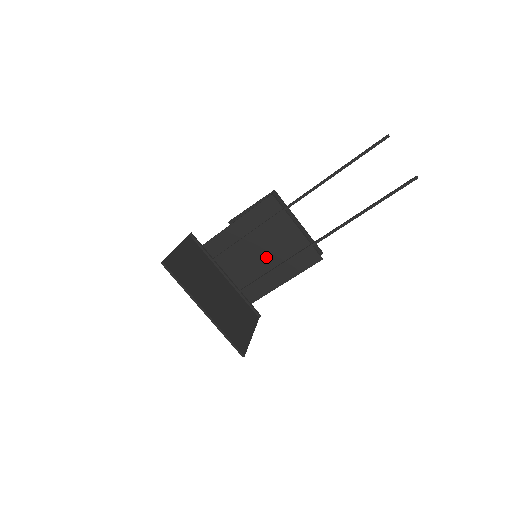
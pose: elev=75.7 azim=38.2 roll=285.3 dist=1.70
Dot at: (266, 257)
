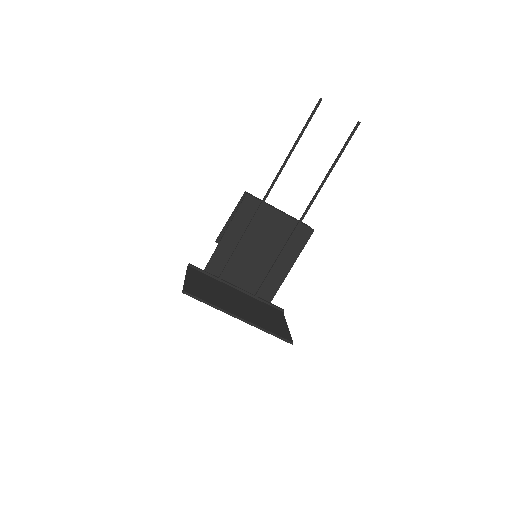
Dot at: (265, 253)
